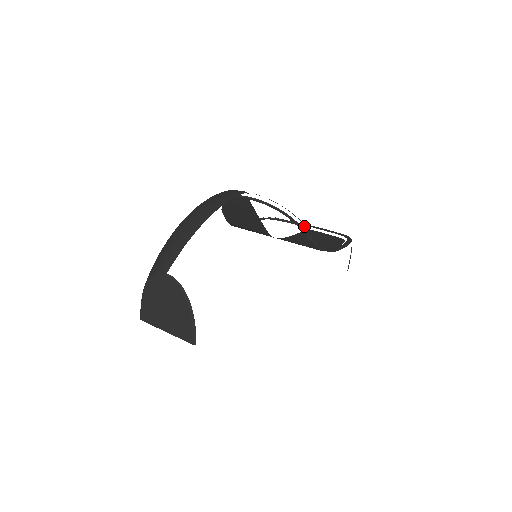
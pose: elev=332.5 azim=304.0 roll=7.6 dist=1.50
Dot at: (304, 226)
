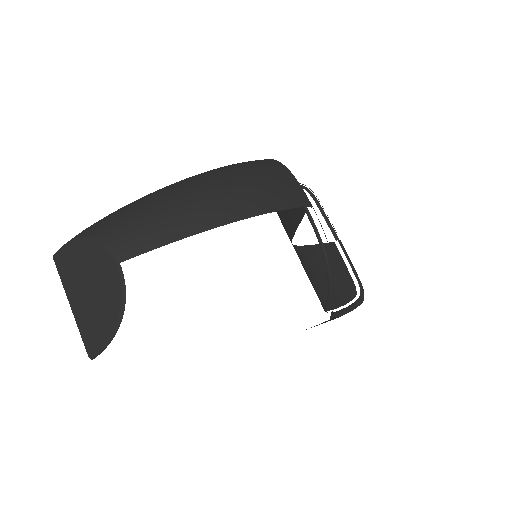
Dot at: (333, 234)
